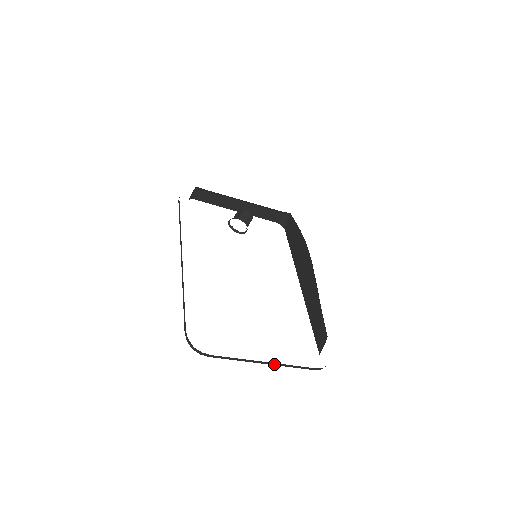
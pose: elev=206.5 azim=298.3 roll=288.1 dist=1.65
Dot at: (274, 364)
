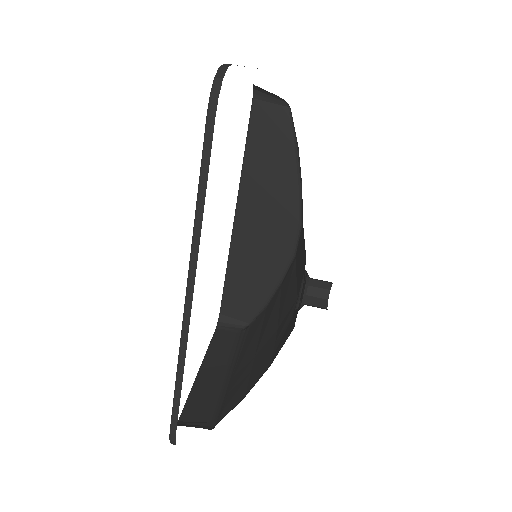
Dot at: occluded
